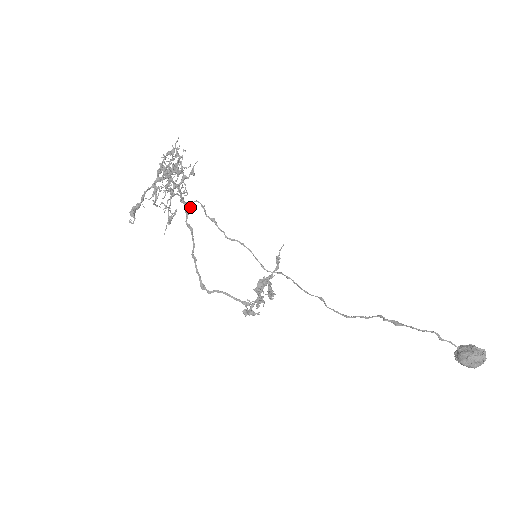
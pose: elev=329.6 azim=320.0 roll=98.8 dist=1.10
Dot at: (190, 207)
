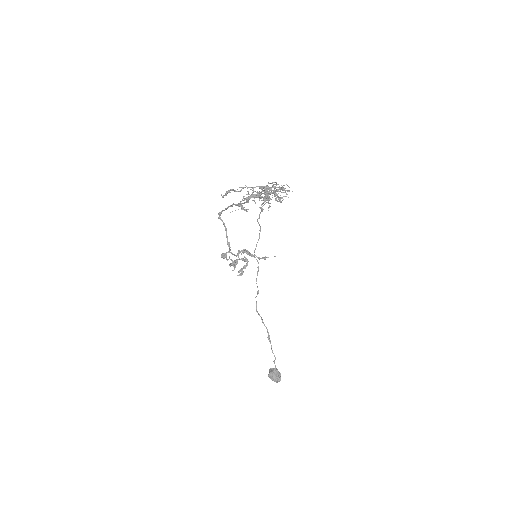
Dot at: occluded
